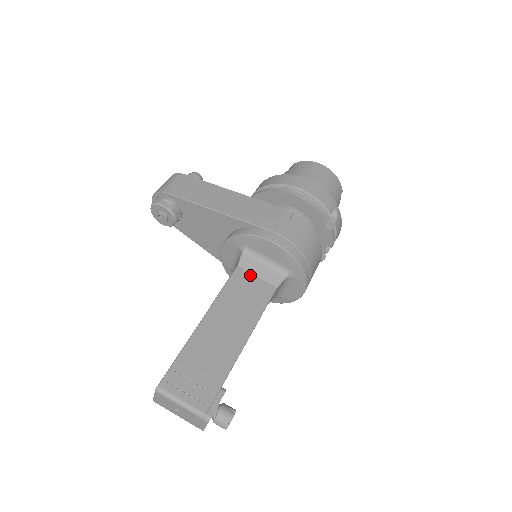
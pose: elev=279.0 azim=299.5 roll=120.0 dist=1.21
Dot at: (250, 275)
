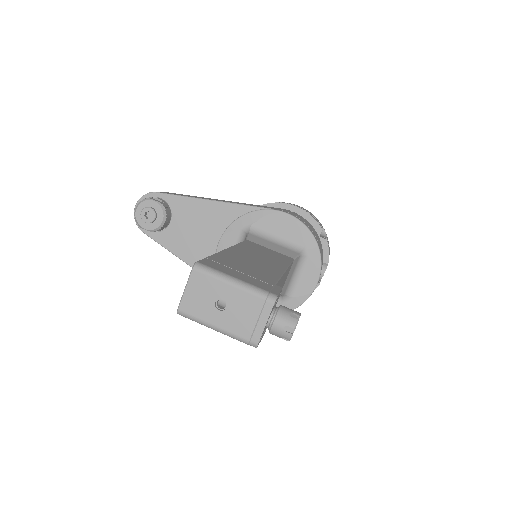
Dot at: (262, 246)
